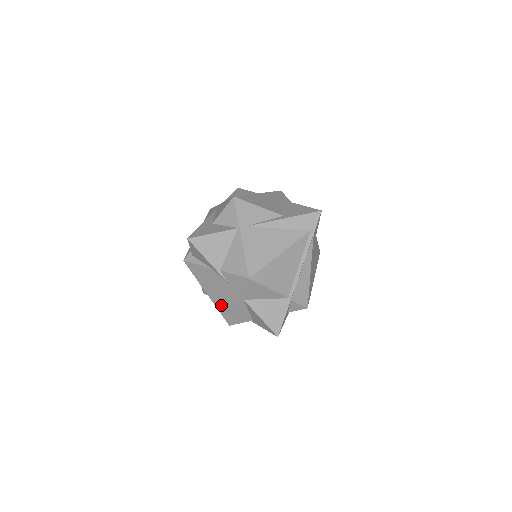
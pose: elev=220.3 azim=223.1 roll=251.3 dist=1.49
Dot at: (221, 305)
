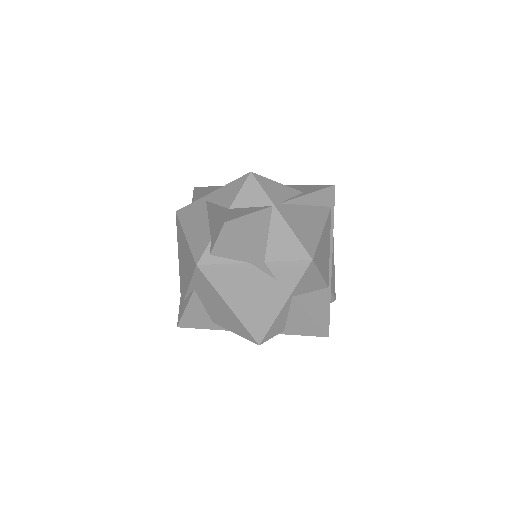
Dot at: (252, 317)
